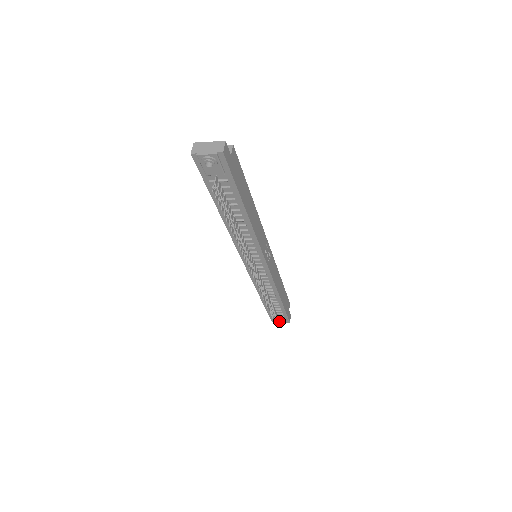
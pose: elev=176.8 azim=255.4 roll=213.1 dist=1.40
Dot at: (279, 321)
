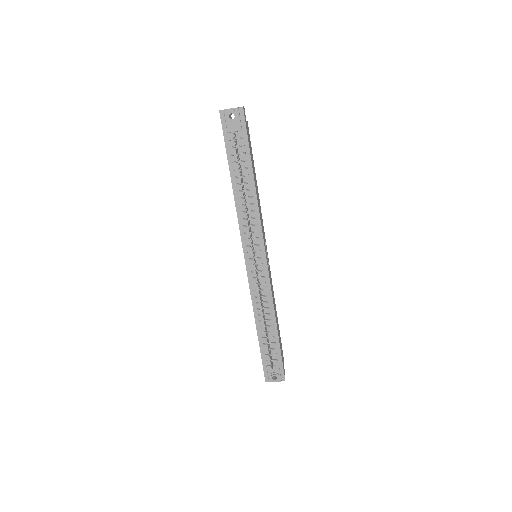
Dot at: (274, 374)
